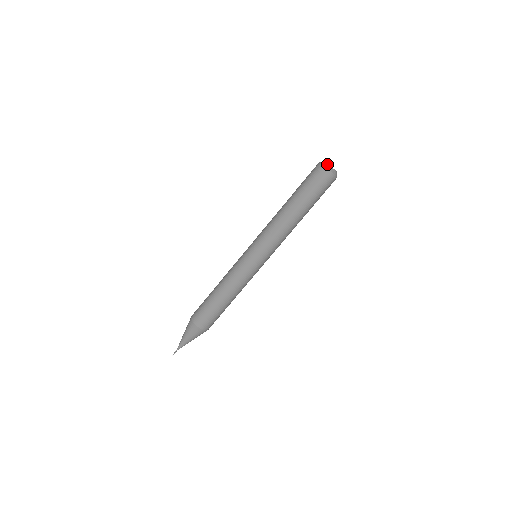
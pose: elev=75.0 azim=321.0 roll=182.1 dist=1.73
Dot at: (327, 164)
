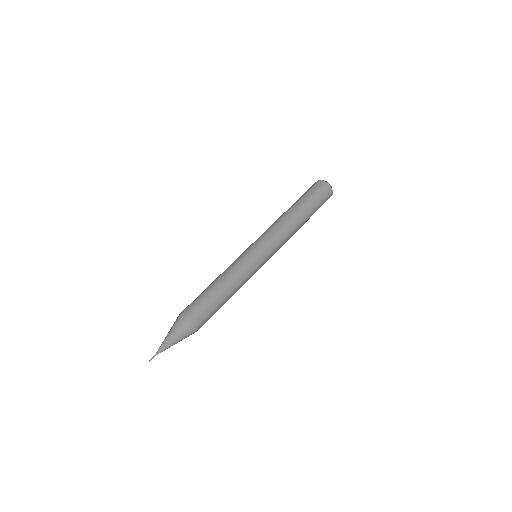
Dot at: occluded
